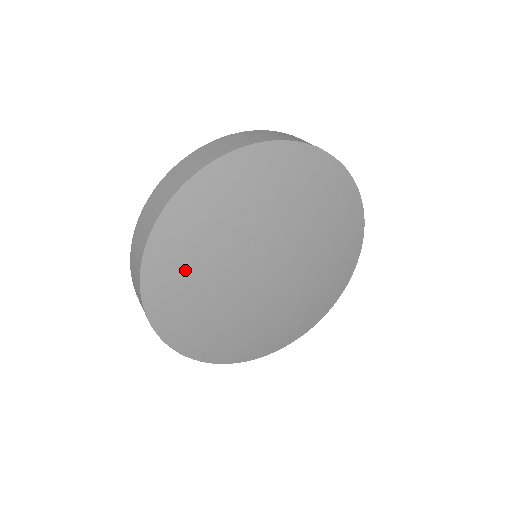
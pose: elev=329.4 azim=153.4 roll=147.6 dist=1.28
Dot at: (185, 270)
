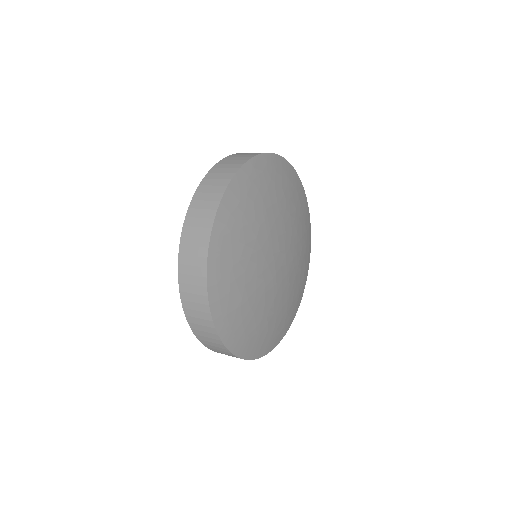
Dot at: (241, 310)
